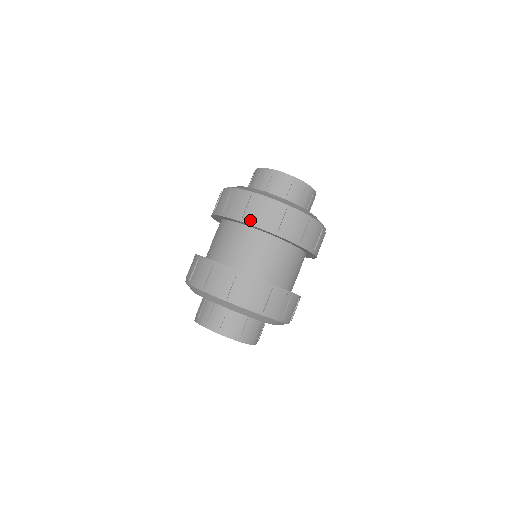
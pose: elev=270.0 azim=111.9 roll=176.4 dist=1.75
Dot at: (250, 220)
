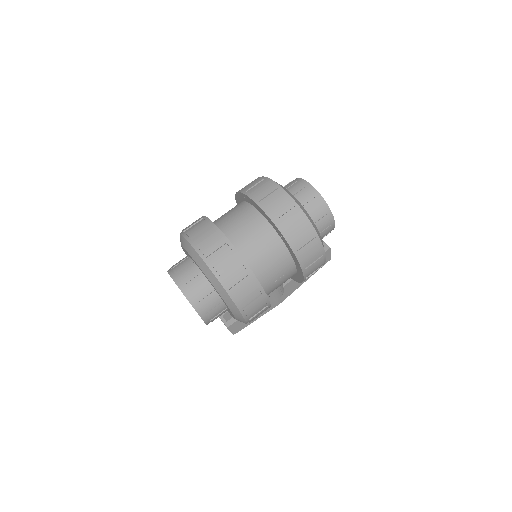
Dot at: (250, 194)
